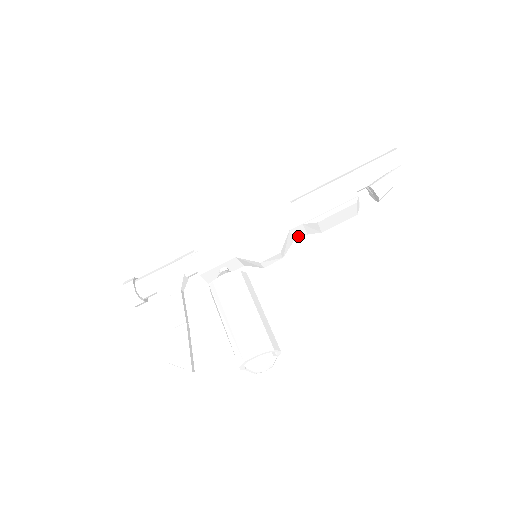
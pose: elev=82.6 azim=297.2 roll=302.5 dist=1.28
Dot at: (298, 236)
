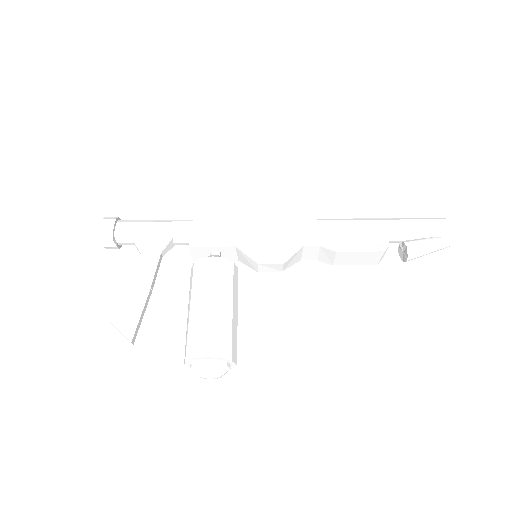
Dot at: (308, 257)
